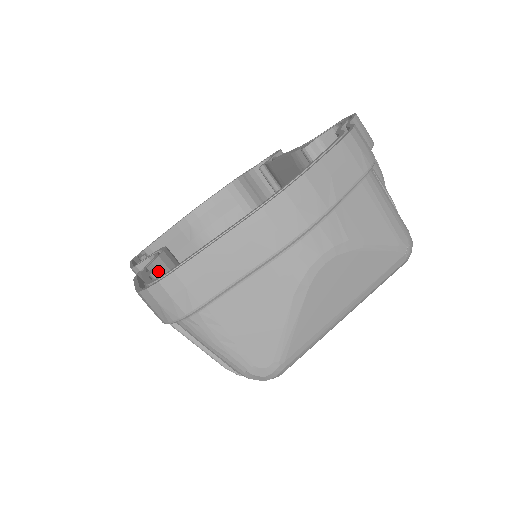
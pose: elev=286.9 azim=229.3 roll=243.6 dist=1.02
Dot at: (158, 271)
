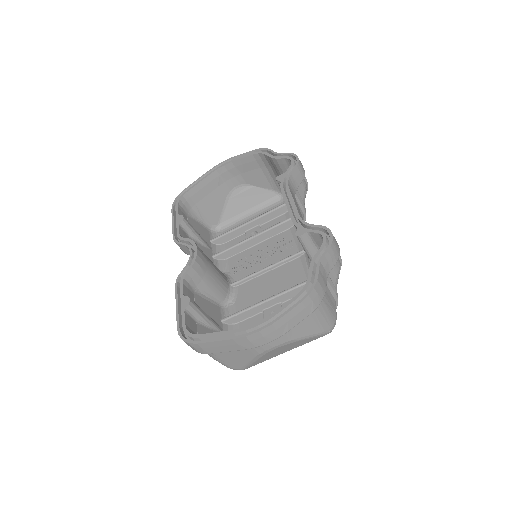
Dot at: (190, 305)
